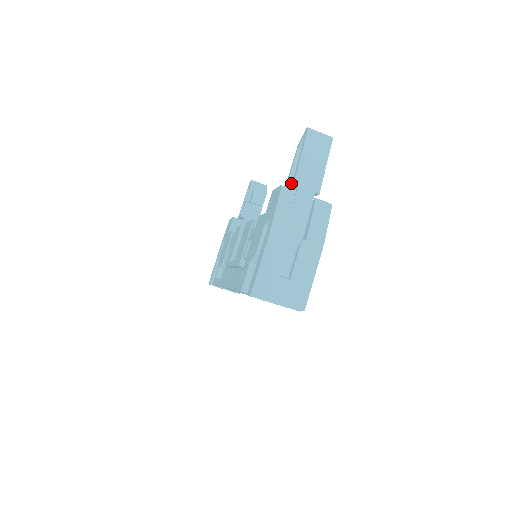
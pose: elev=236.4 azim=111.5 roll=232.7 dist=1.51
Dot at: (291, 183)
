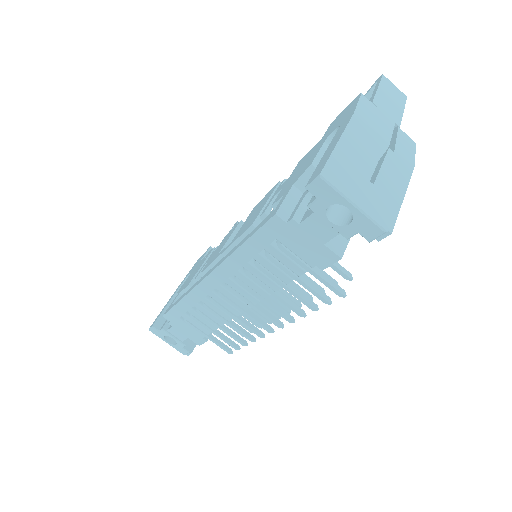
Dot at: occluded
